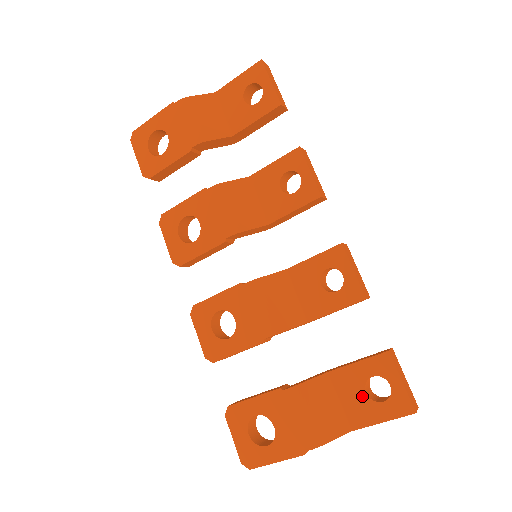
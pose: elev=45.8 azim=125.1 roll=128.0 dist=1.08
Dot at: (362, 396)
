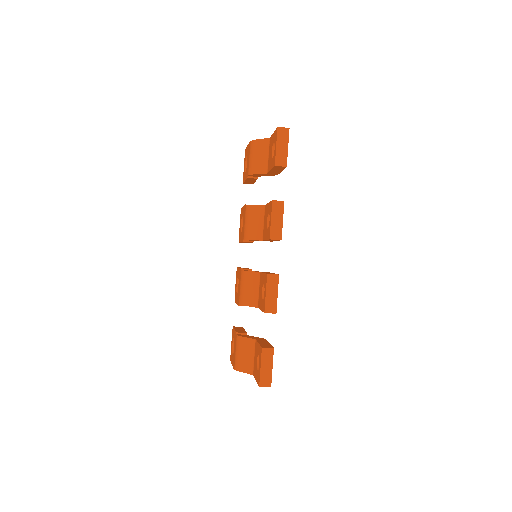
Dot at: (256, 362)
